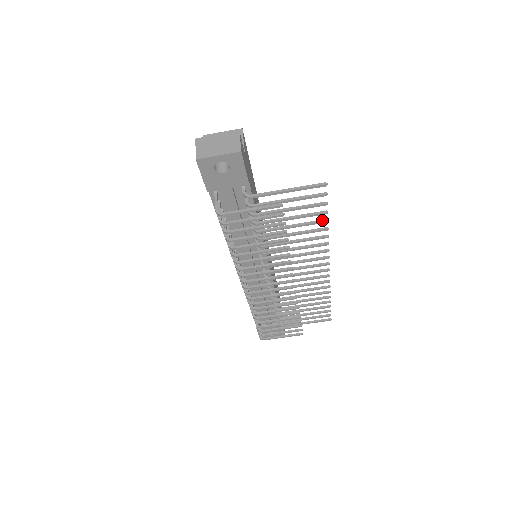
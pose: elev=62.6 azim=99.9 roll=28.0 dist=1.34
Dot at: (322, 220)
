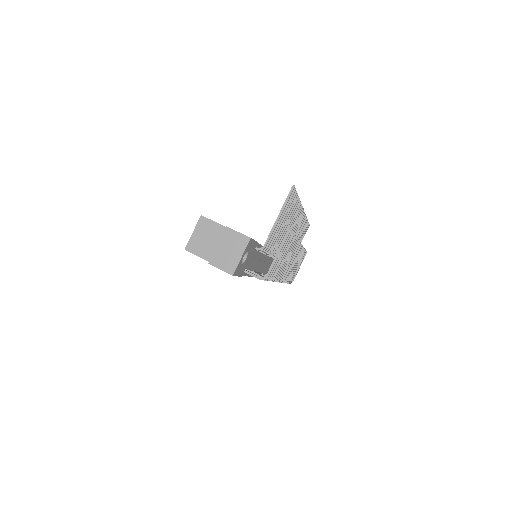
Dot at: (295, 200)
